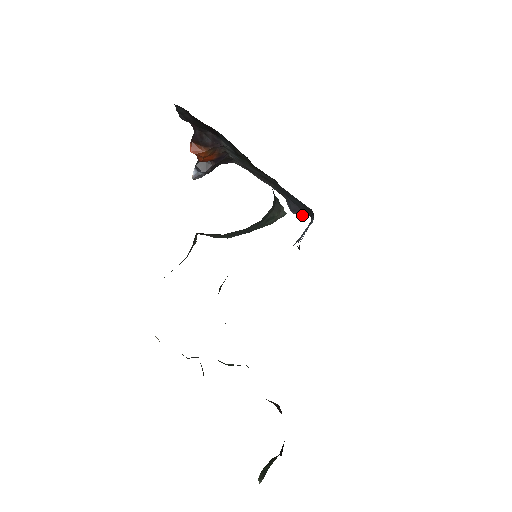
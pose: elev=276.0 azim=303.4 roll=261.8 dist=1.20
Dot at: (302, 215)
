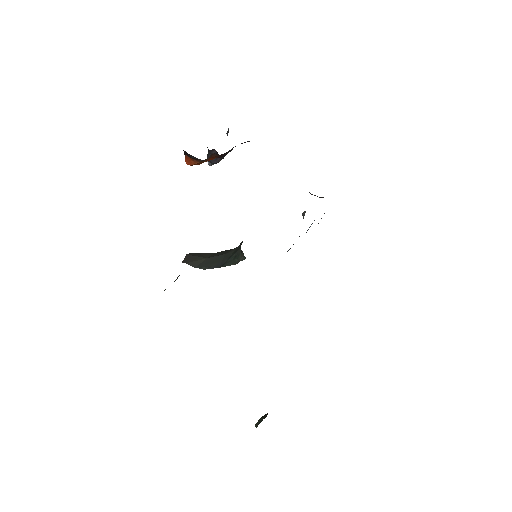
Dot at: (320, 197)
